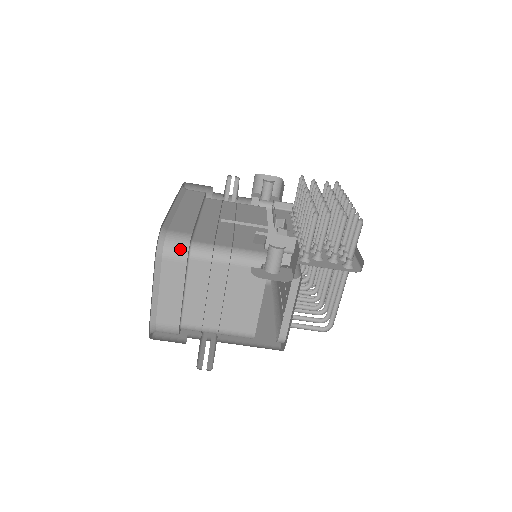
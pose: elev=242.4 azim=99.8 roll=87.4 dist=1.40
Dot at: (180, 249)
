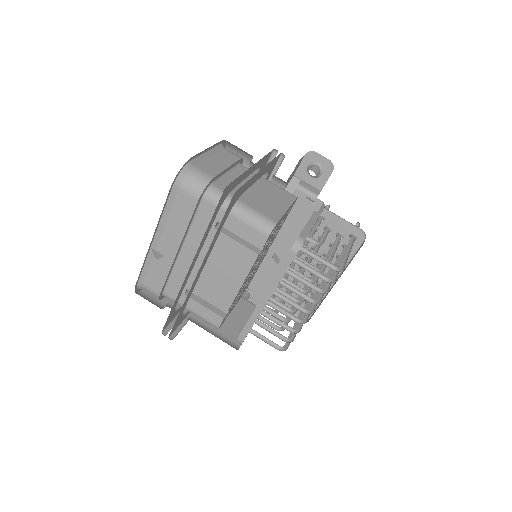
Dot at: (237, 155)
